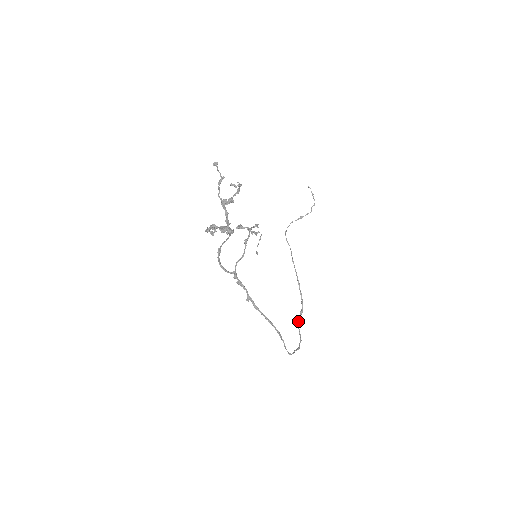
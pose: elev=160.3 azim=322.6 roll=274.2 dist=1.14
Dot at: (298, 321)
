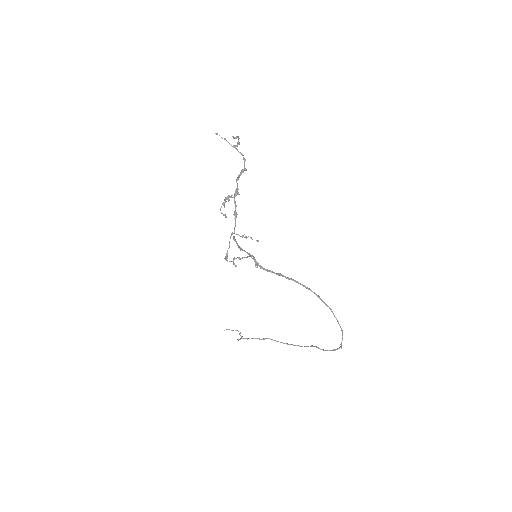
Dot at: (317, 347)
